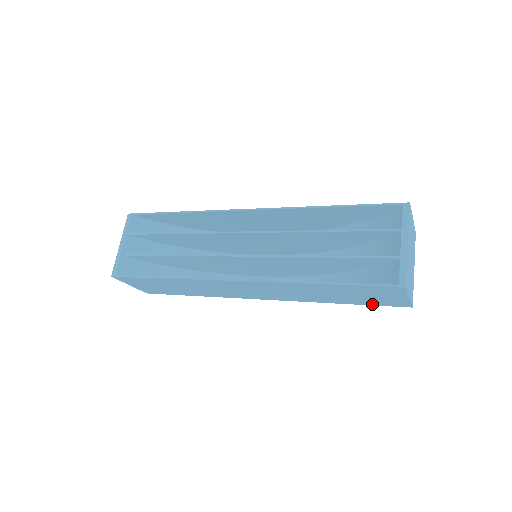
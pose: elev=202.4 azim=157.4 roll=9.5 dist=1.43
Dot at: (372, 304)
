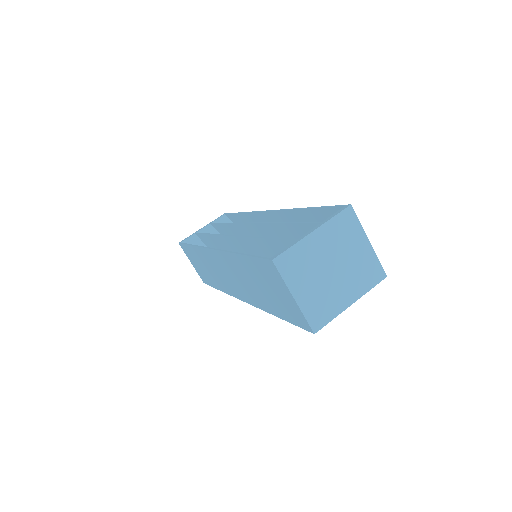
Dot at: (290, 320)
